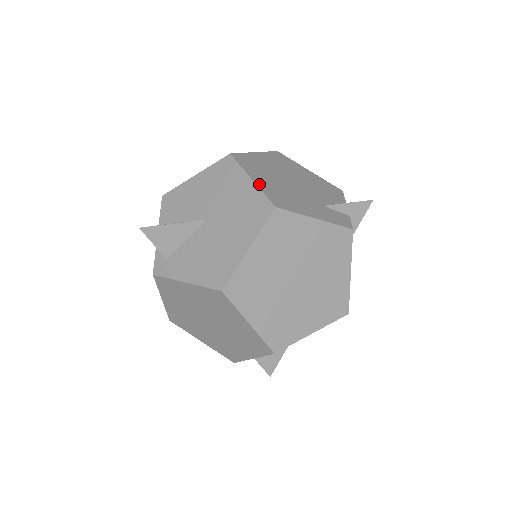
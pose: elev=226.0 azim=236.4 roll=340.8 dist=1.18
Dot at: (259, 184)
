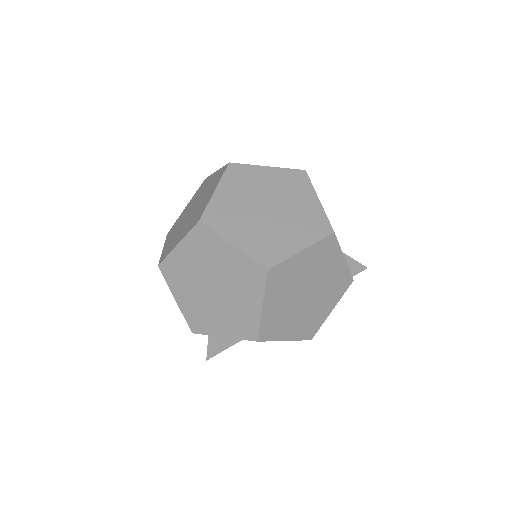
Dot at: occluded
